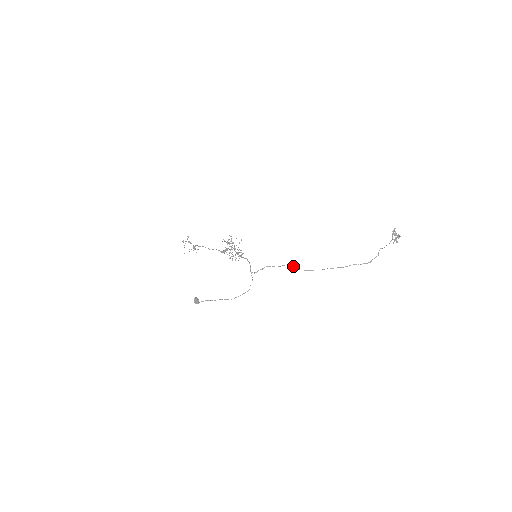
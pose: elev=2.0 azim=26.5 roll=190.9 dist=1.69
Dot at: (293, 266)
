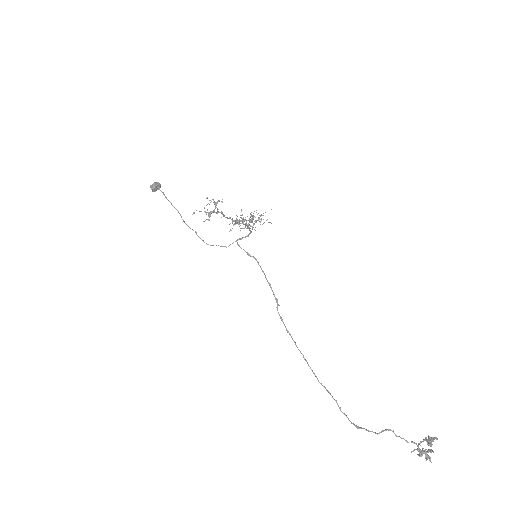
Dot at: (277, 299)
